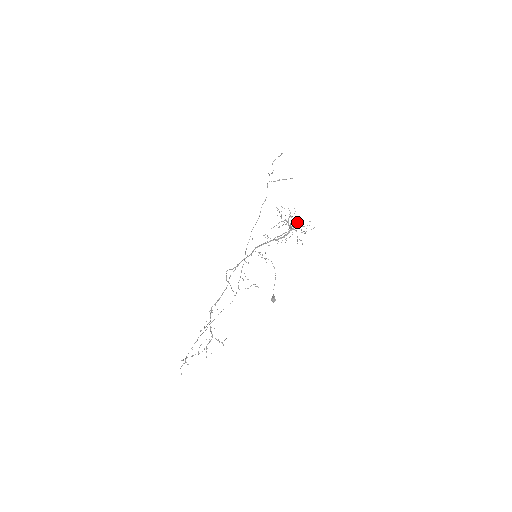
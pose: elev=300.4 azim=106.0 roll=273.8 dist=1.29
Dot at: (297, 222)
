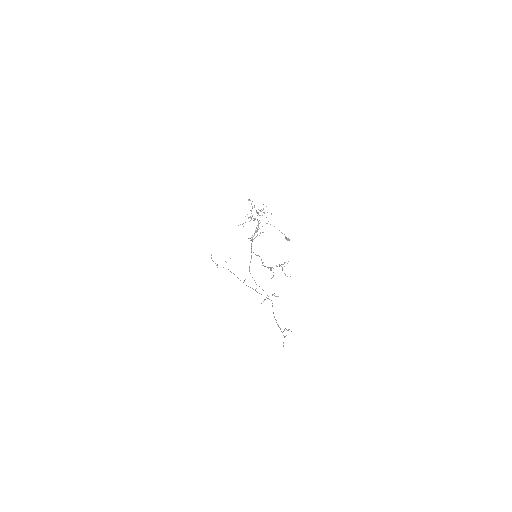
Dot at: occluded
